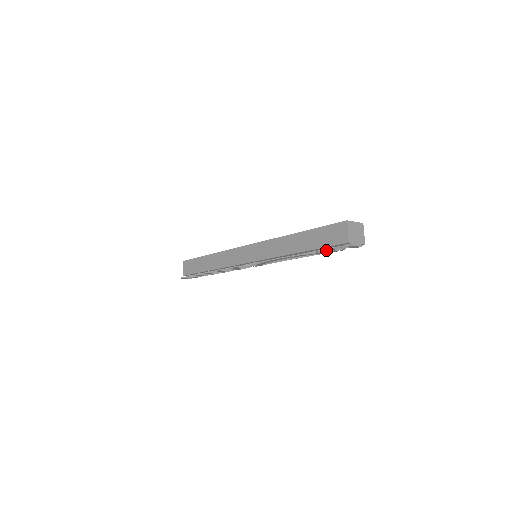
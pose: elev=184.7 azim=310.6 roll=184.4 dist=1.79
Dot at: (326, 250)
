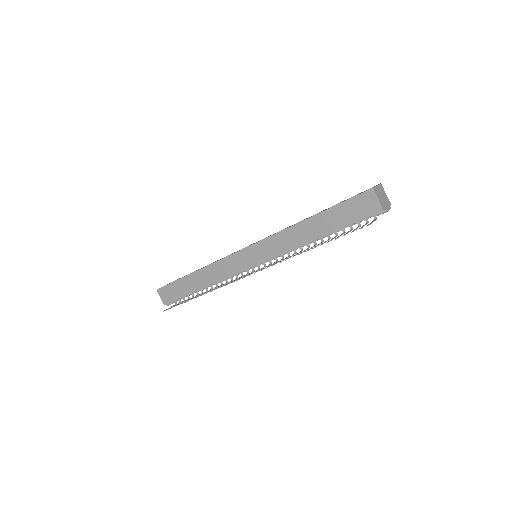
Dot at: (362, 227)
